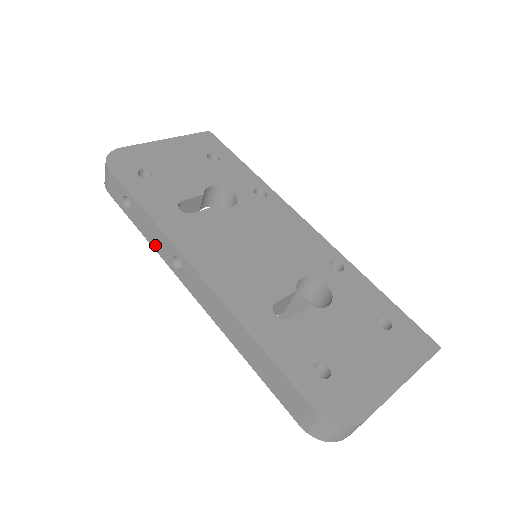
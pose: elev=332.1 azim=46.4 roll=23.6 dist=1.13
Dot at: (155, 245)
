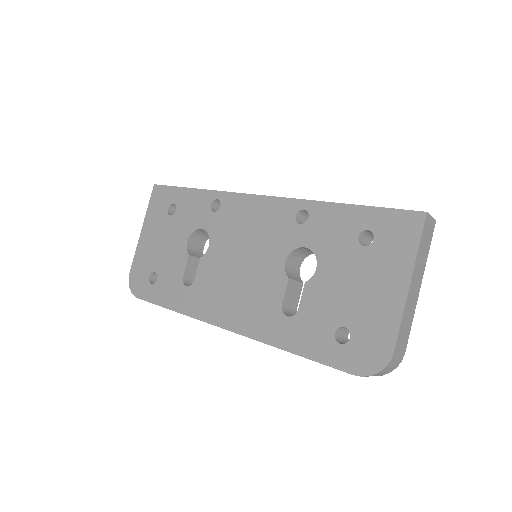
Dot at: occluded
